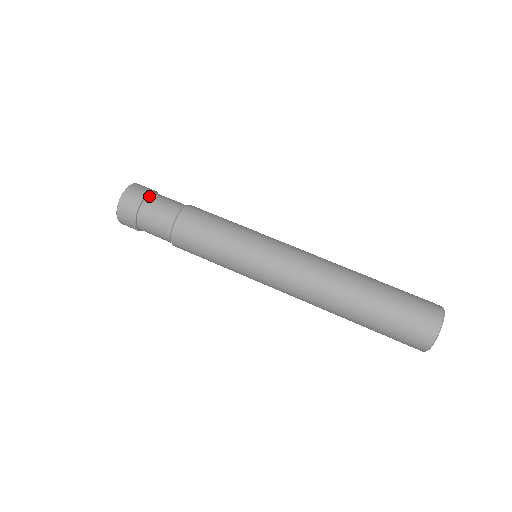
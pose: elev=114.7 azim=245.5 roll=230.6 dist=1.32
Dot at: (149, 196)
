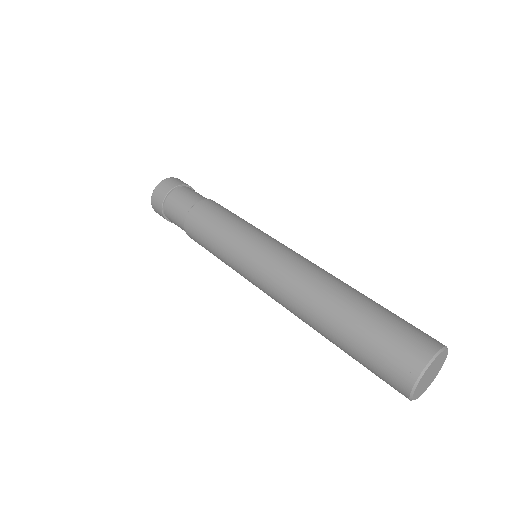
Dot at: (192, 189)
